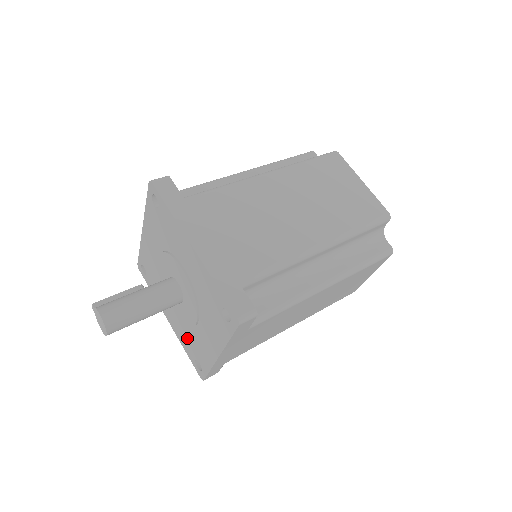
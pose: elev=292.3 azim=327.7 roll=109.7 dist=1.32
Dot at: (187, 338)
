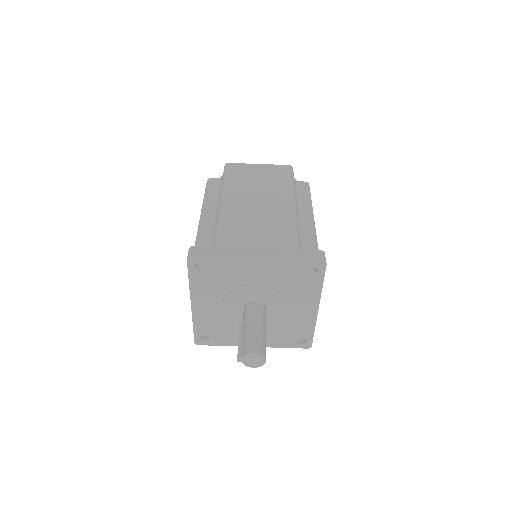
Dot at: (280, 334)
